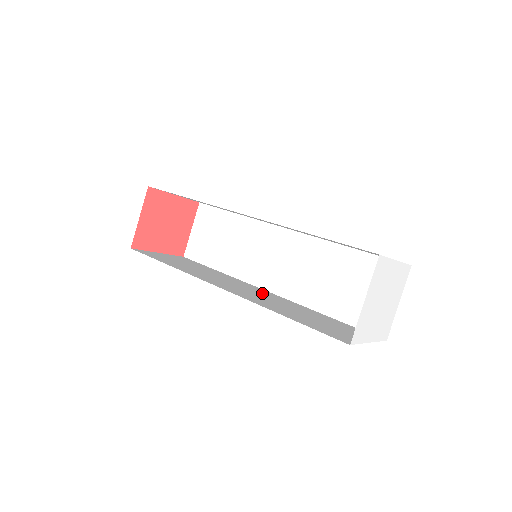
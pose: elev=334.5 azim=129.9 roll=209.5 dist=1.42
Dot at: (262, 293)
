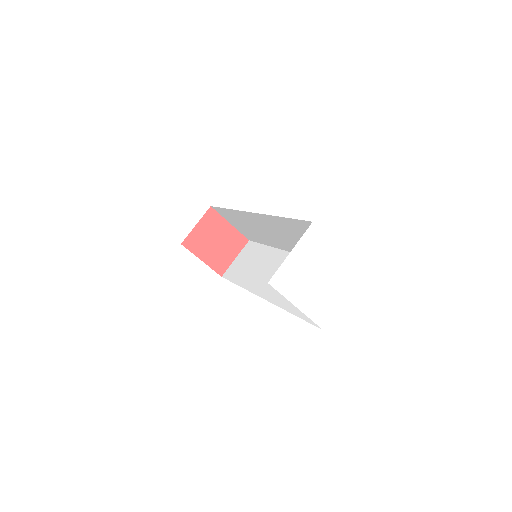
Dot at: occluded
